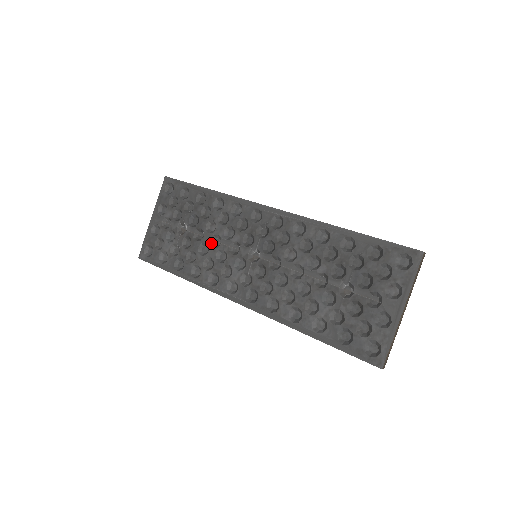
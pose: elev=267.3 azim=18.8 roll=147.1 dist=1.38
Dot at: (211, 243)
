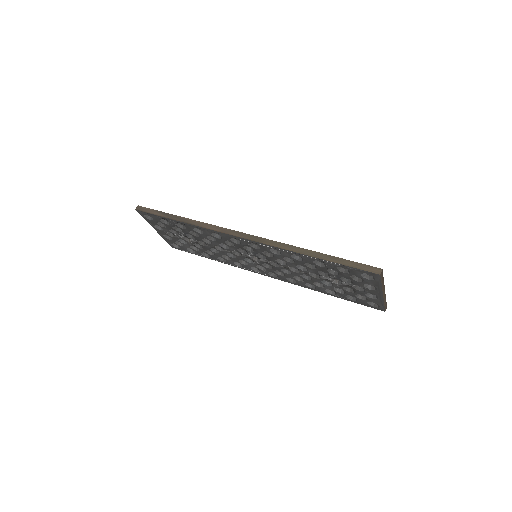
Dot at: (216, 248)
